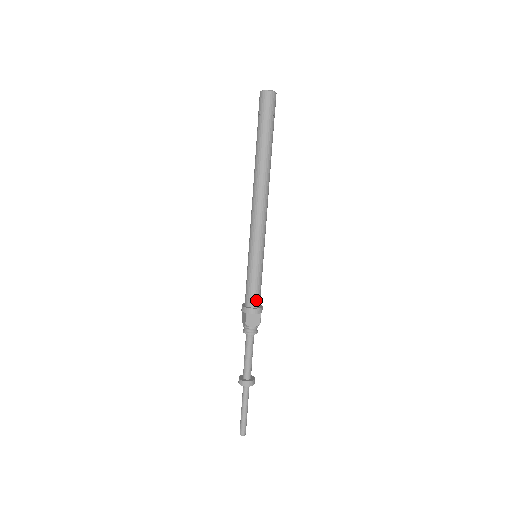
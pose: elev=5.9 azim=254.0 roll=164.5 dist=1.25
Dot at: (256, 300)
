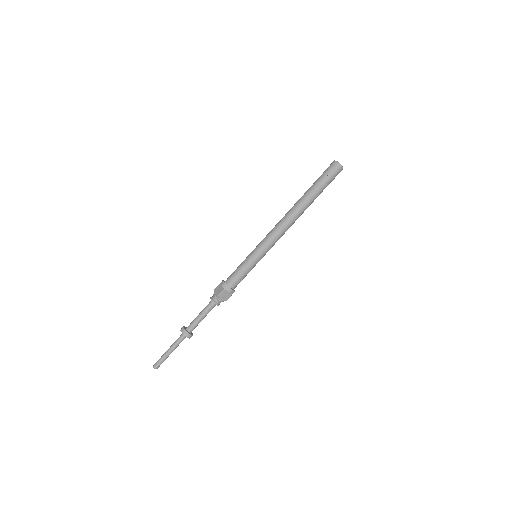
Dot at: (236, 284)
